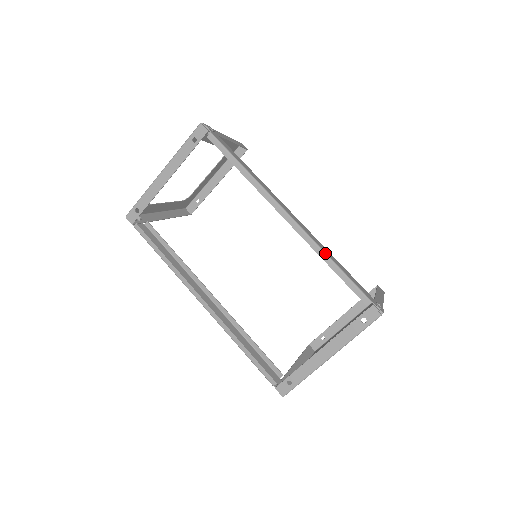
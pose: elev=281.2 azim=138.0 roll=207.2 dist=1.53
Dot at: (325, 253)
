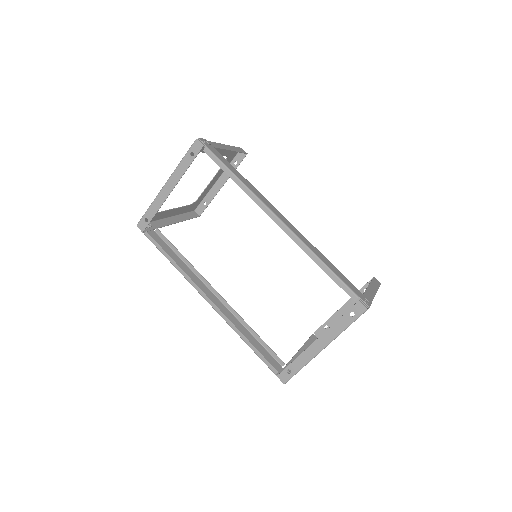
Dot at: (314, 254)
